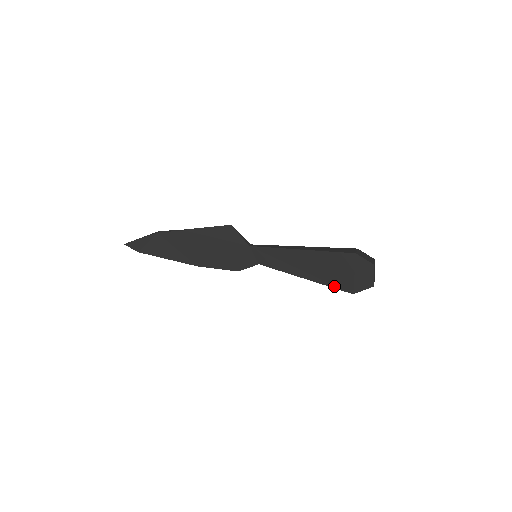
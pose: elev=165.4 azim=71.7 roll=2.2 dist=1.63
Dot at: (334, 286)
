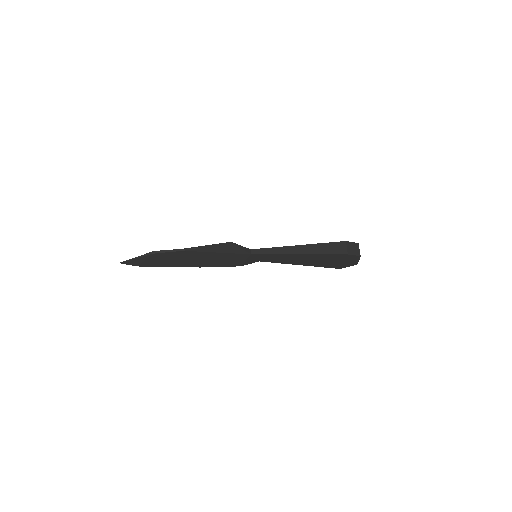
Dot at: (325, 267)
